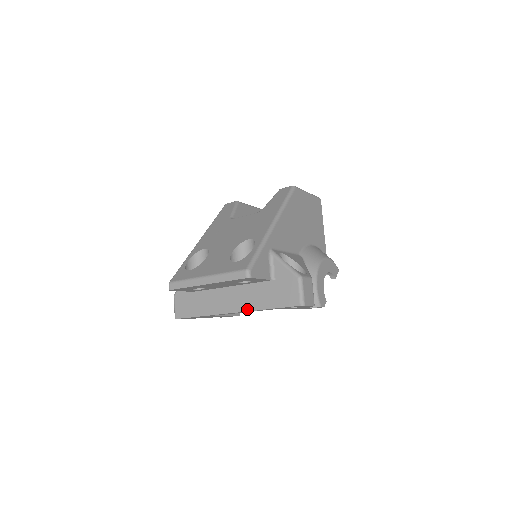
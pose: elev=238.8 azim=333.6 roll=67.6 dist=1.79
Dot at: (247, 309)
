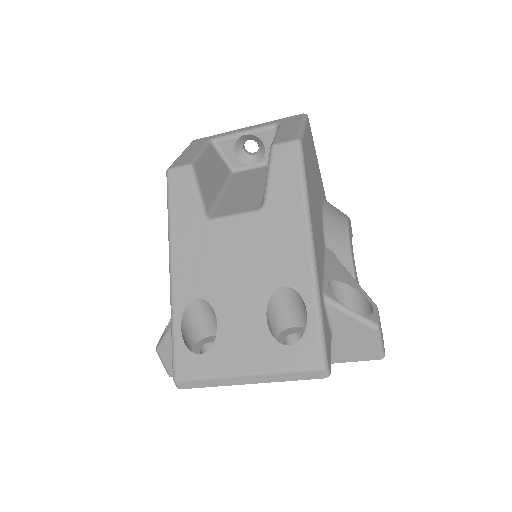
Dot at: occluded
